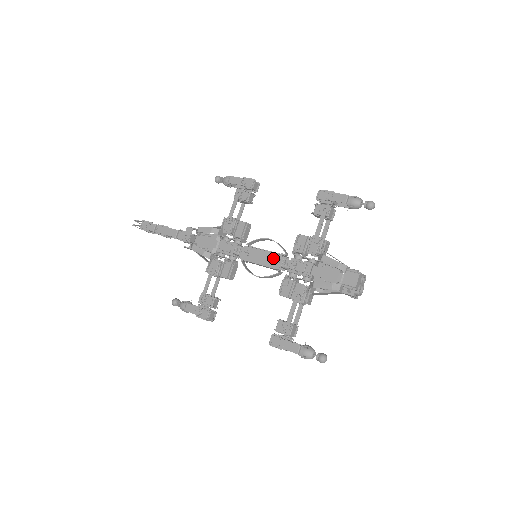
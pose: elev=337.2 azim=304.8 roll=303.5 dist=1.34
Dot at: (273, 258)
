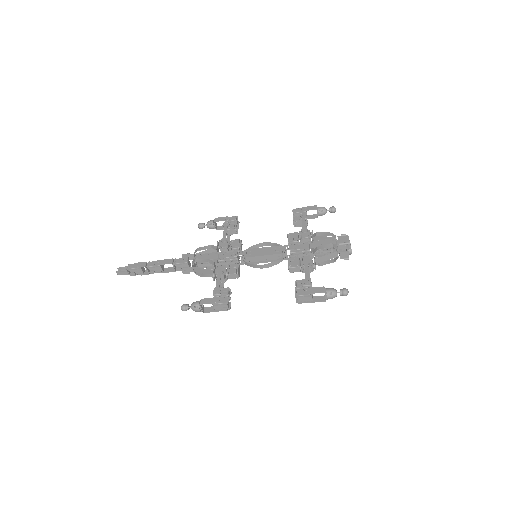
Dot at: (274, 249)
